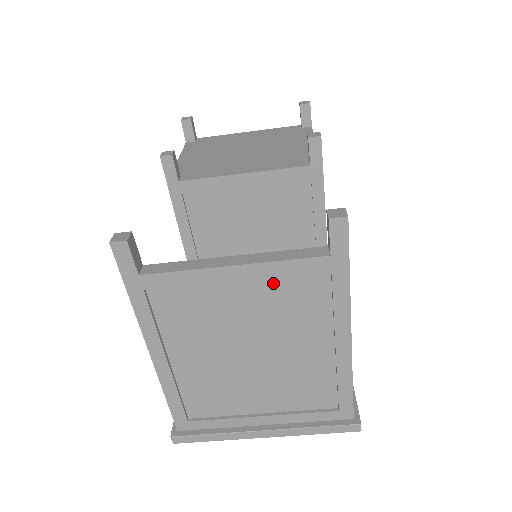
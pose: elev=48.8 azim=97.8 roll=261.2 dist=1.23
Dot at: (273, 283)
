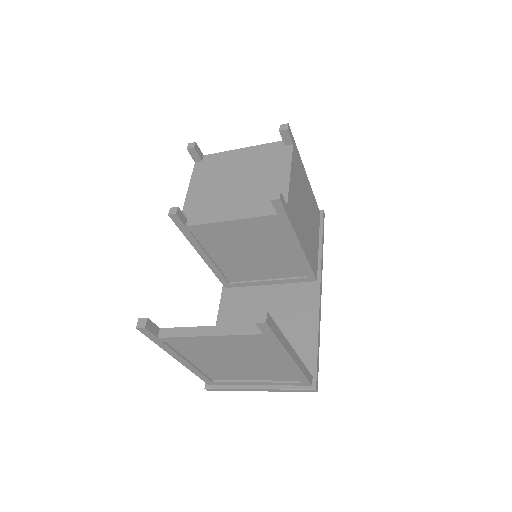
Dot at: (236, 340)
